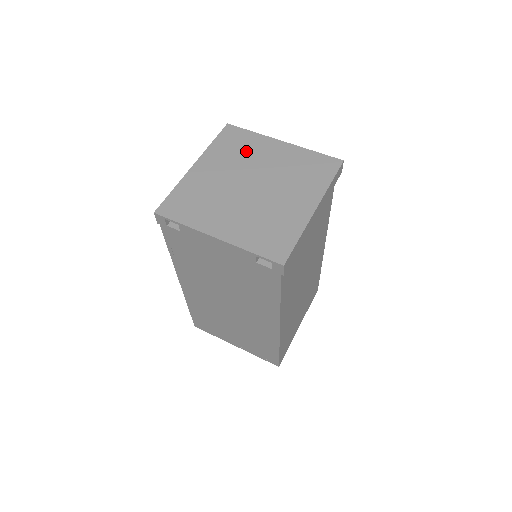
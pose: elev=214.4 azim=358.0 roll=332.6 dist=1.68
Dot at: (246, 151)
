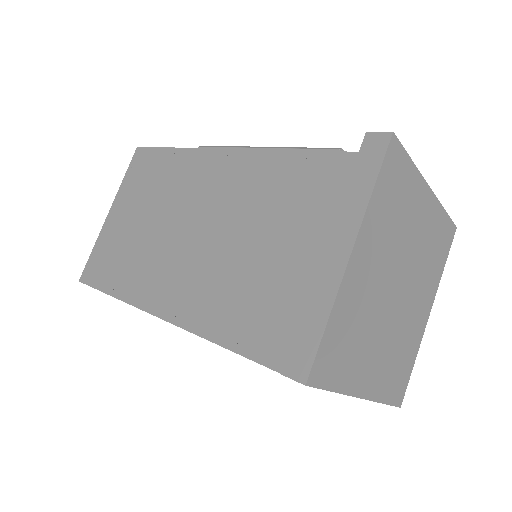
Dot at: (402, 213)
